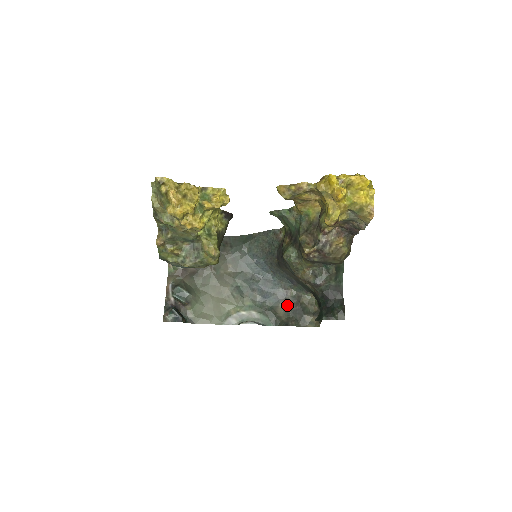
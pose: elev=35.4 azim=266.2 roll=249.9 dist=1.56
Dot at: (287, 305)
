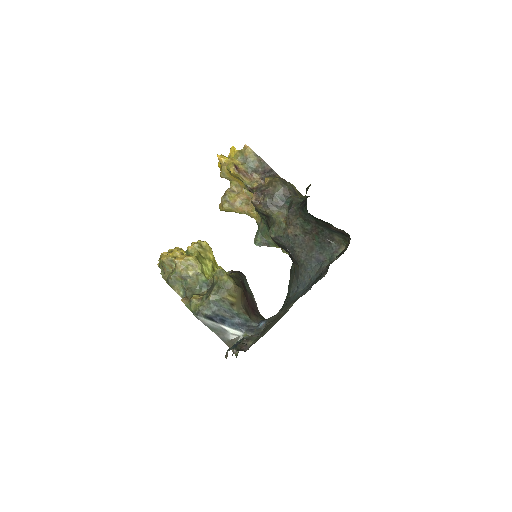
Dot at: (327, 268)
